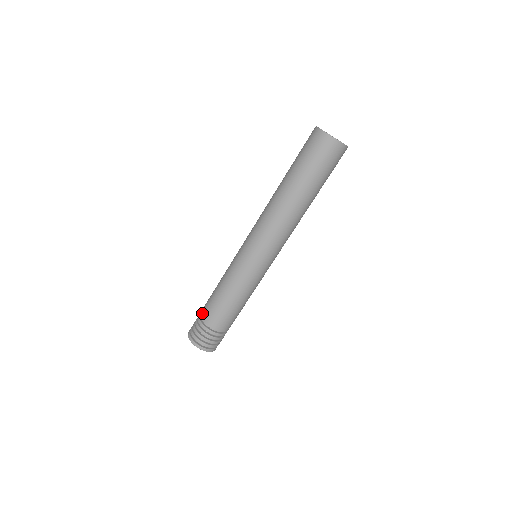
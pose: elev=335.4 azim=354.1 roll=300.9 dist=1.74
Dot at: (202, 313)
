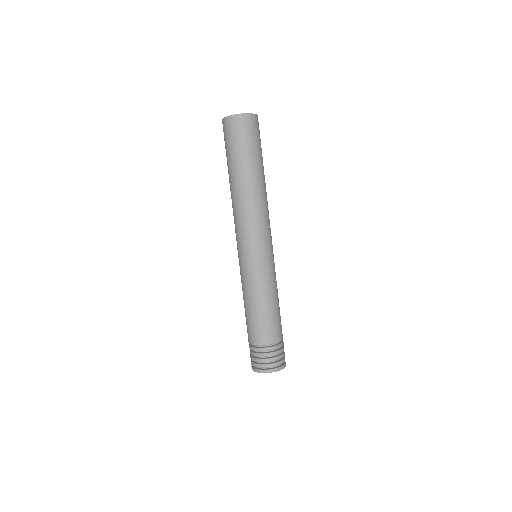
Dot at: (250, 340)
